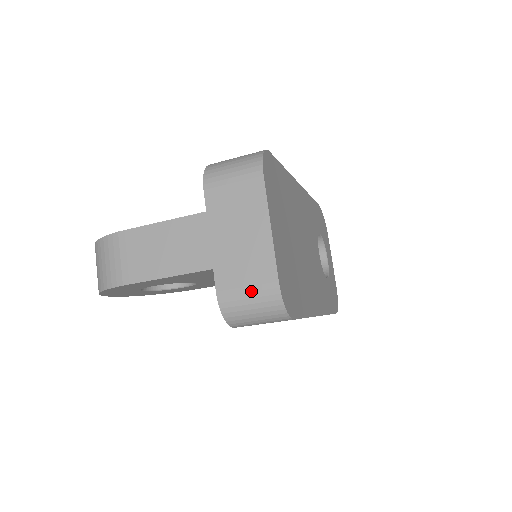
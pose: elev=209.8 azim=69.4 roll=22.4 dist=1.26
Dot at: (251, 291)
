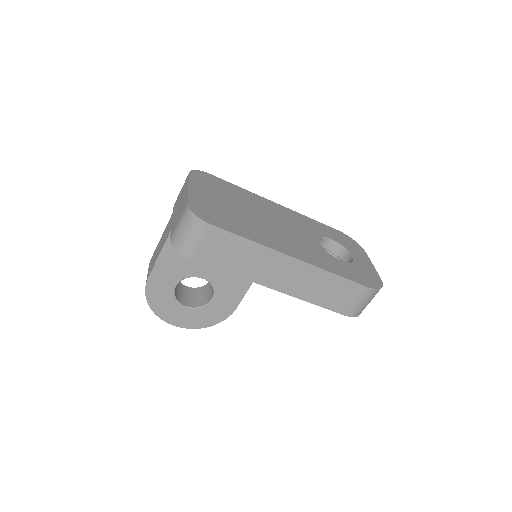
Dot at: (180, 220)
